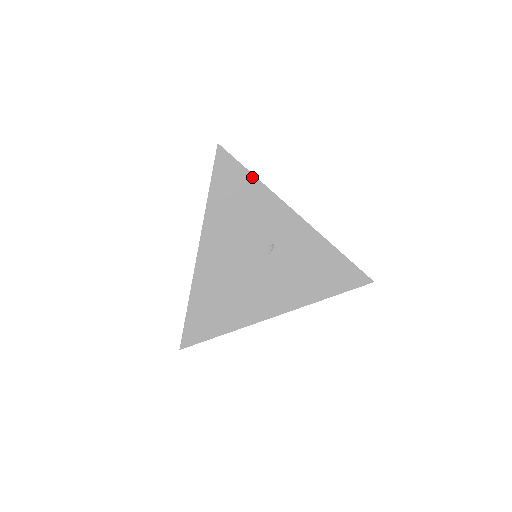
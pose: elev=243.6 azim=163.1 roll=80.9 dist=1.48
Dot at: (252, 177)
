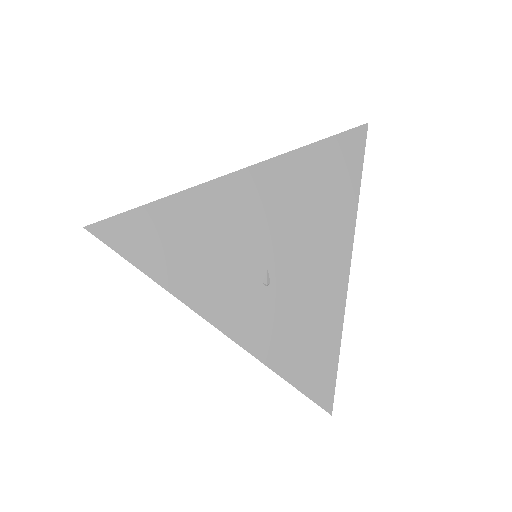
Dot at: (144, 271)
